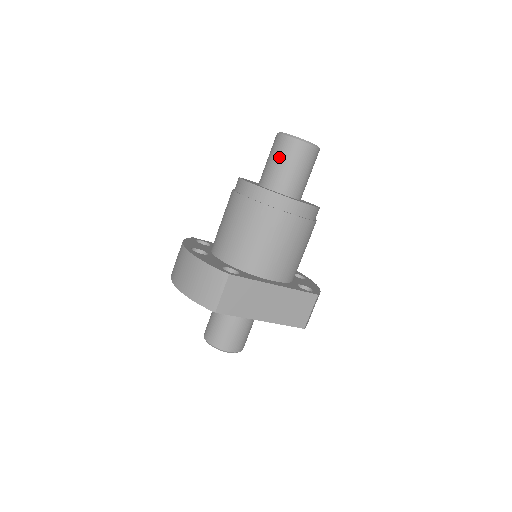
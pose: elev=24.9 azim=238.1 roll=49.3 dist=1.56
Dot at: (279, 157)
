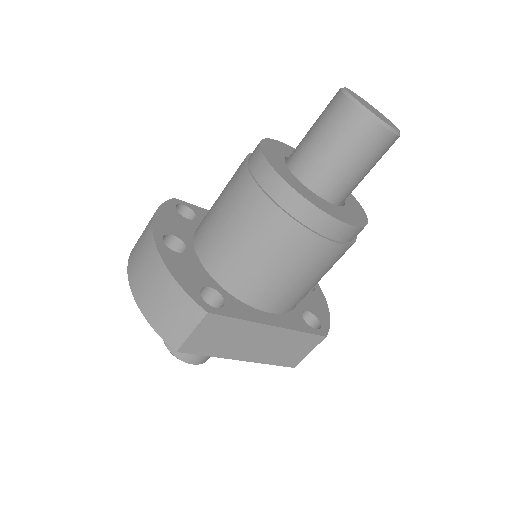
Dot at: (333, 137)
